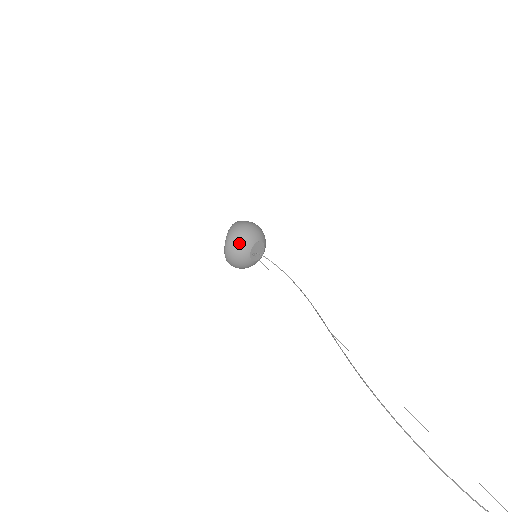
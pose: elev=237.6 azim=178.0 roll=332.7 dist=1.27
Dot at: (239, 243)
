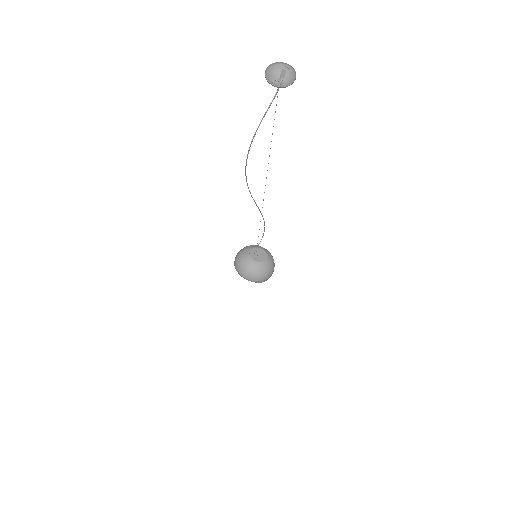
Dot at: (240, 262)
